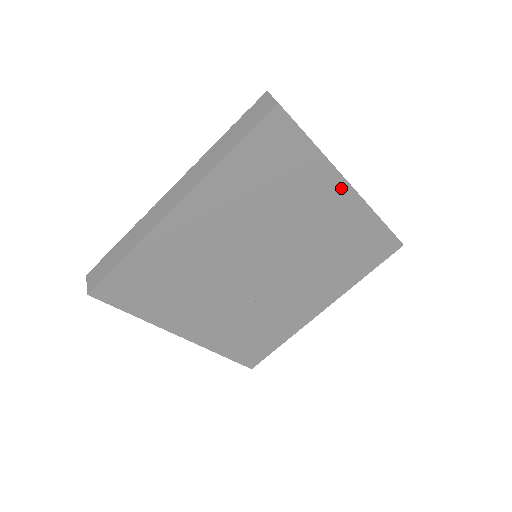
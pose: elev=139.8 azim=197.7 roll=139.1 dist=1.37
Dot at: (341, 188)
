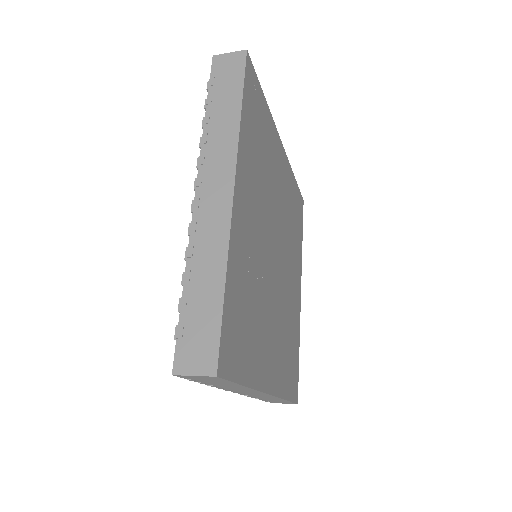
Dot at: (299, 284)
